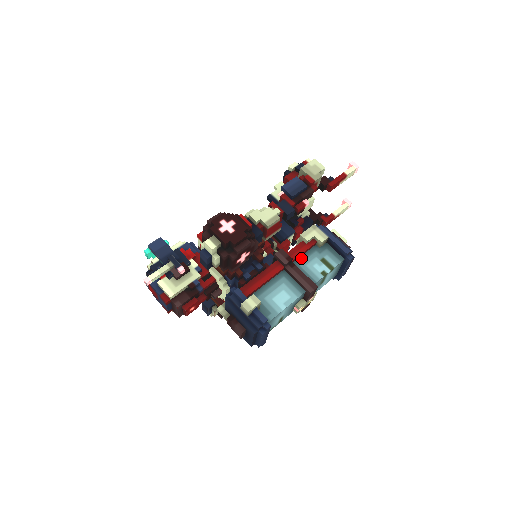
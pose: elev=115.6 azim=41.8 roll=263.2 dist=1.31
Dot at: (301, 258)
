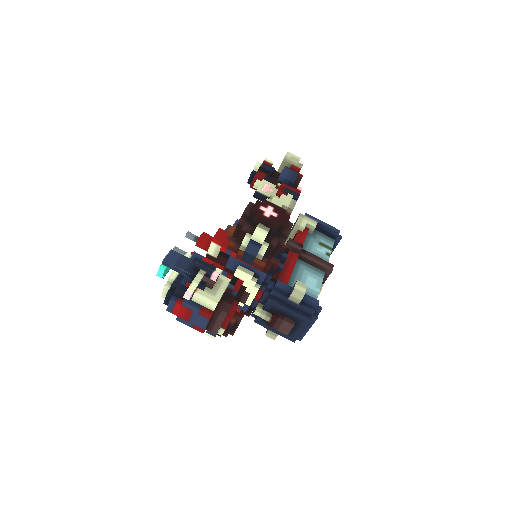
Dot at: (304, 245)
